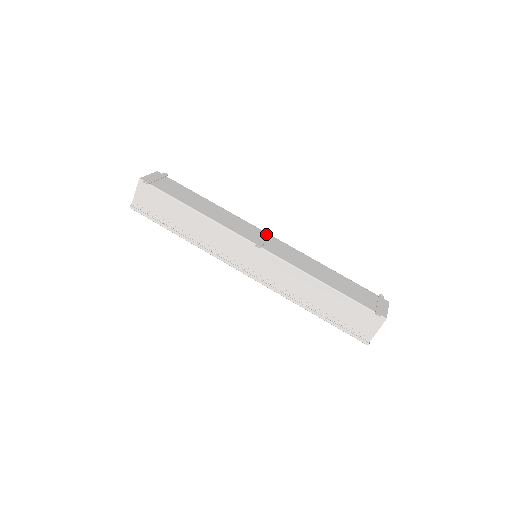
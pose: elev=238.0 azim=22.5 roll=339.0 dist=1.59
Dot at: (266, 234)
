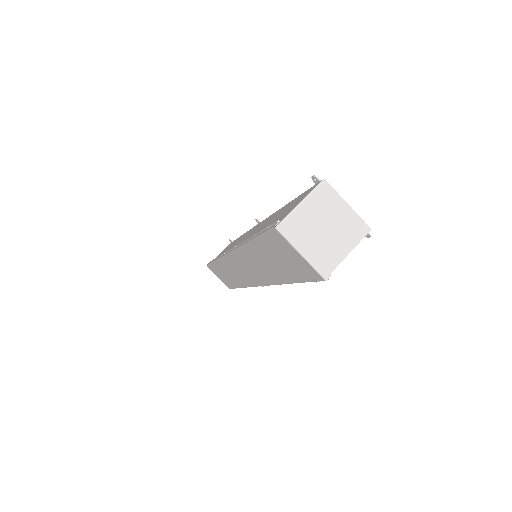
Dot at: occluded
